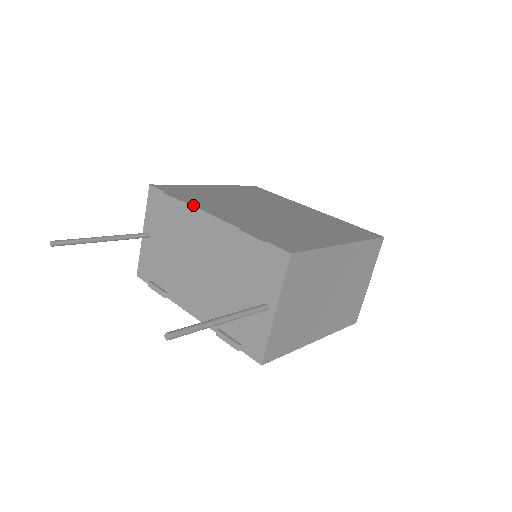
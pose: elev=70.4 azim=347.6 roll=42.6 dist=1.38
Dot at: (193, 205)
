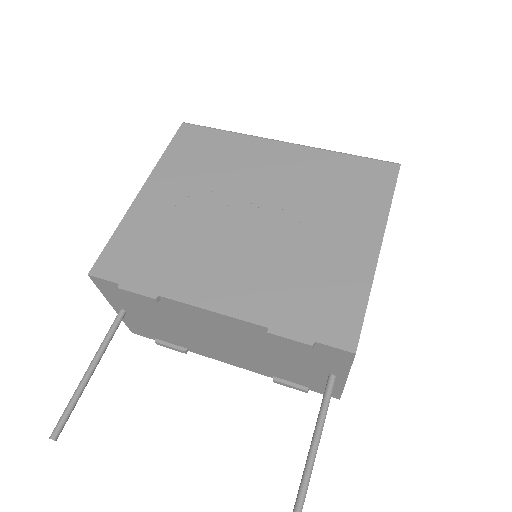
Dot at: (177, 300)
